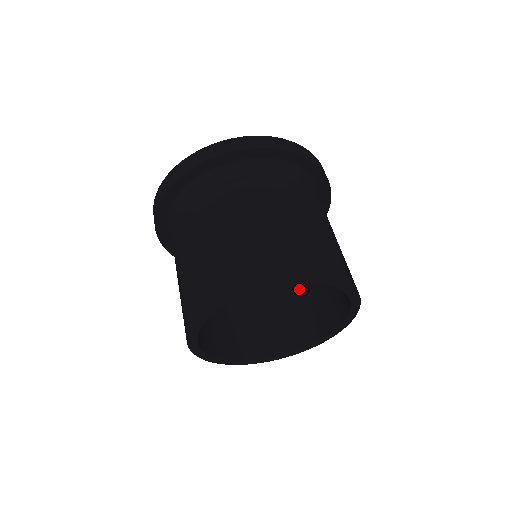
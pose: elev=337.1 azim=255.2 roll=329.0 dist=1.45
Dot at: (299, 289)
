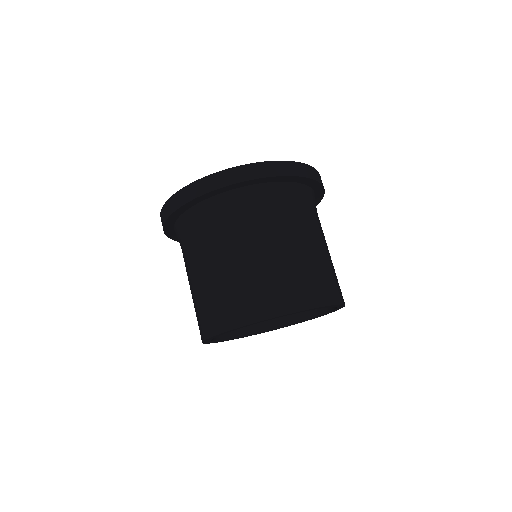
Dot at: occluded
